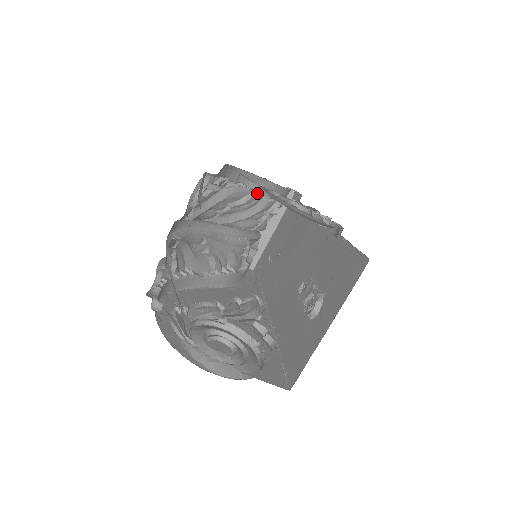
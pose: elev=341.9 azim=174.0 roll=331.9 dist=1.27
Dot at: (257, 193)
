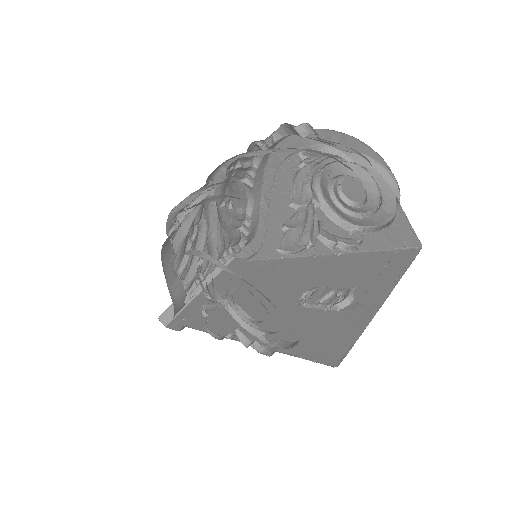
Dot at: (247, 213)
